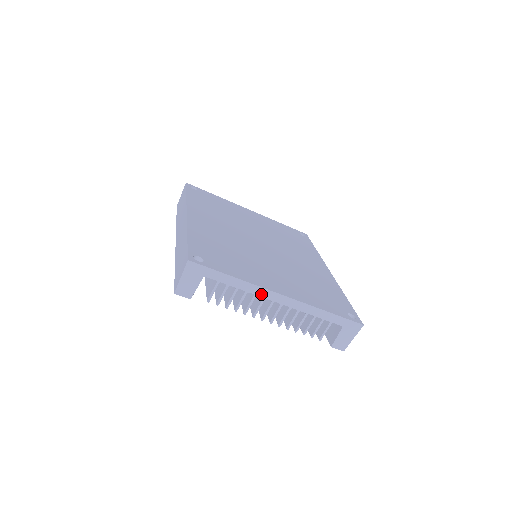
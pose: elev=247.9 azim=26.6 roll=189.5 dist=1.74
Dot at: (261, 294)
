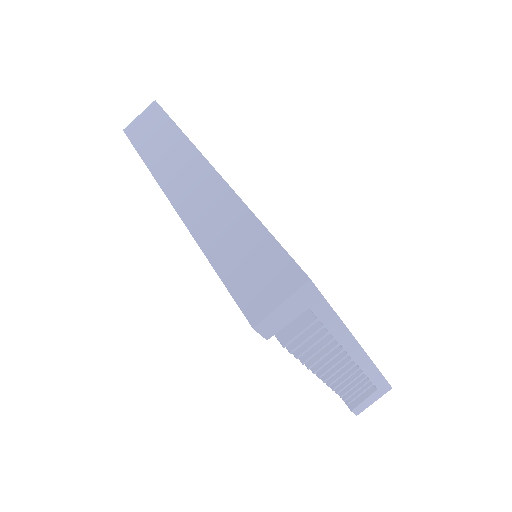
Dot at: (345, 343)
